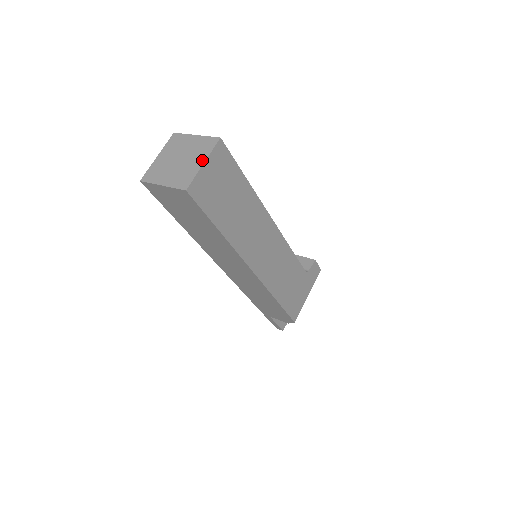
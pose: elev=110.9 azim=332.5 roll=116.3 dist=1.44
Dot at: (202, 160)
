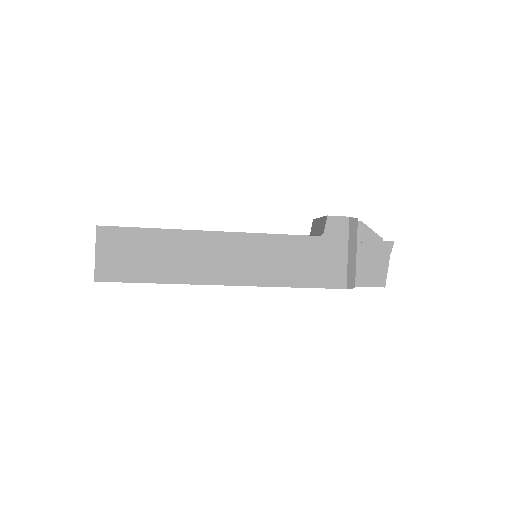
Dot at: (96, 251)
